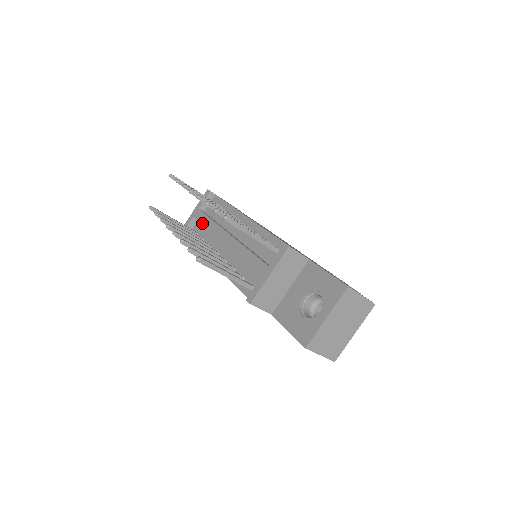
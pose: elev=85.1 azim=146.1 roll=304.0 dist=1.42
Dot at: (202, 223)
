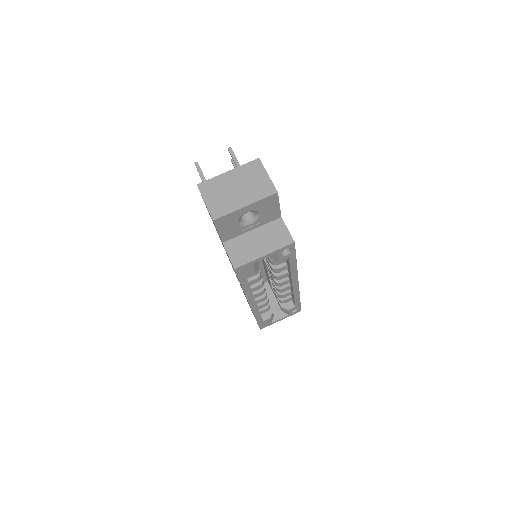
Dot at: occluded
